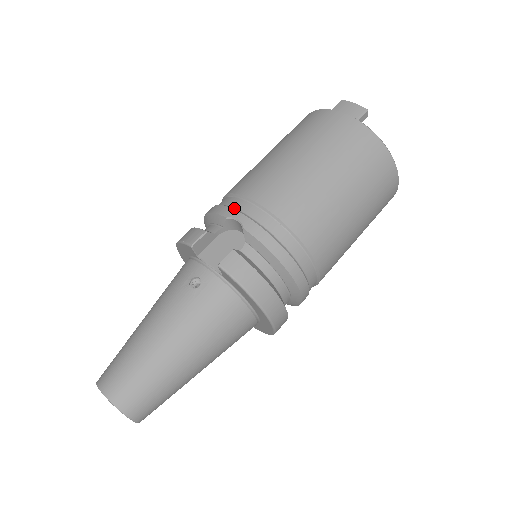
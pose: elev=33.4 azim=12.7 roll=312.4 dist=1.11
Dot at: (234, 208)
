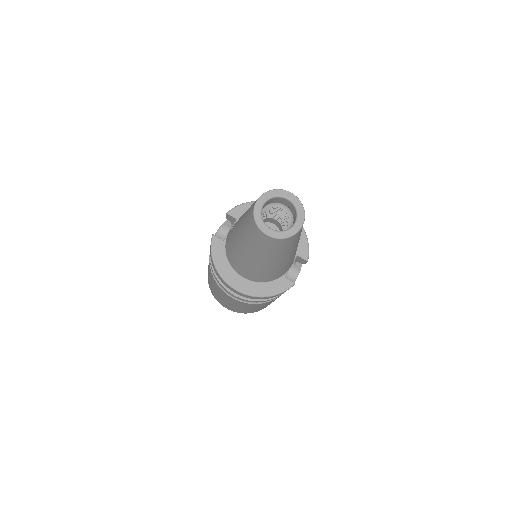
Dot at: occluded
